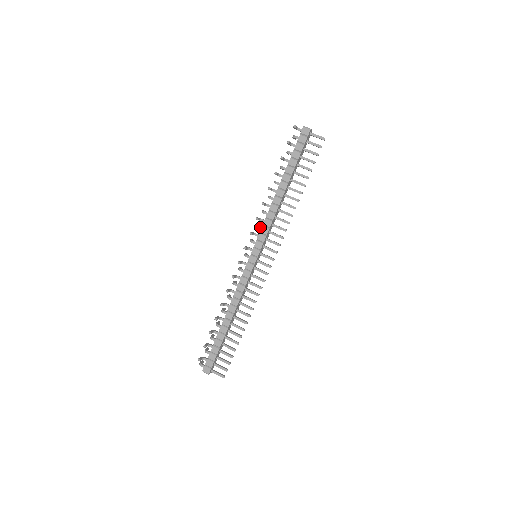
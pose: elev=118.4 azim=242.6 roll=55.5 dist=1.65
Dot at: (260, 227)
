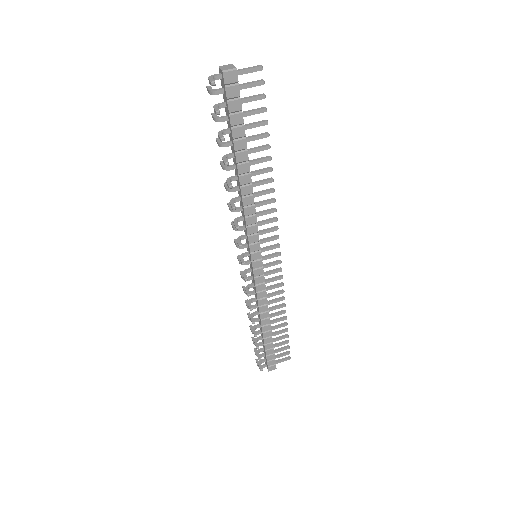
Dot at: (242, 228)
